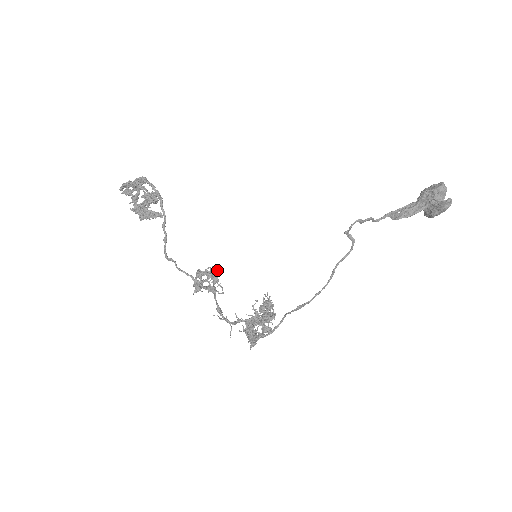
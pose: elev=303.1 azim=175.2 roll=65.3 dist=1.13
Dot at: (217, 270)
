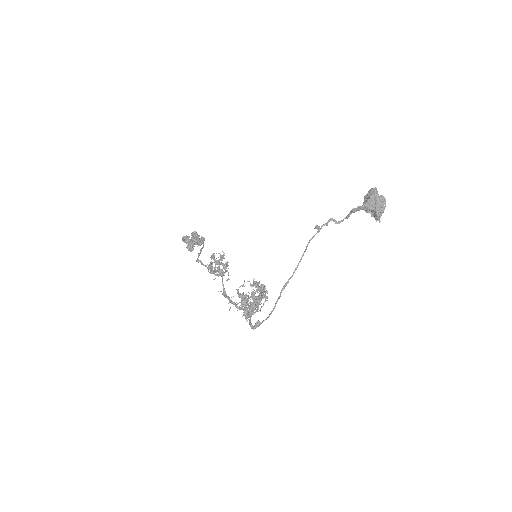
Dot at: (228, 268)
